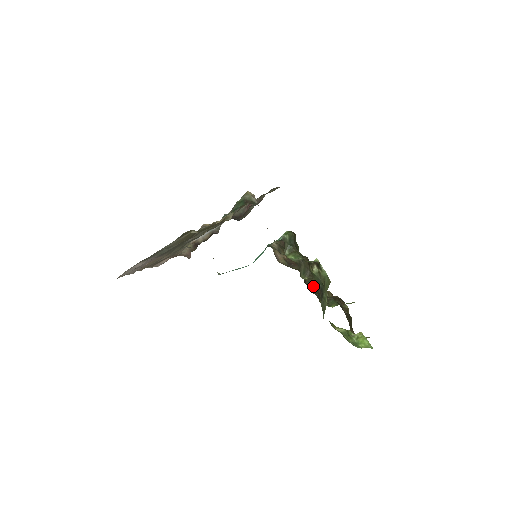
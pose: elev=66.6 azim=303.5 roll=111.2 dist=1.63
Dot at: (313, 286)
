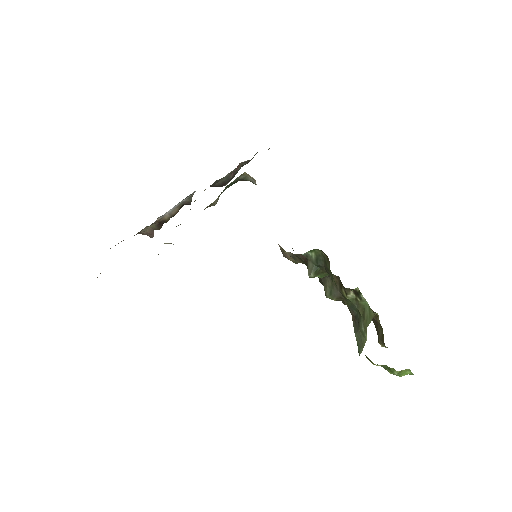
Dot at: occluded
